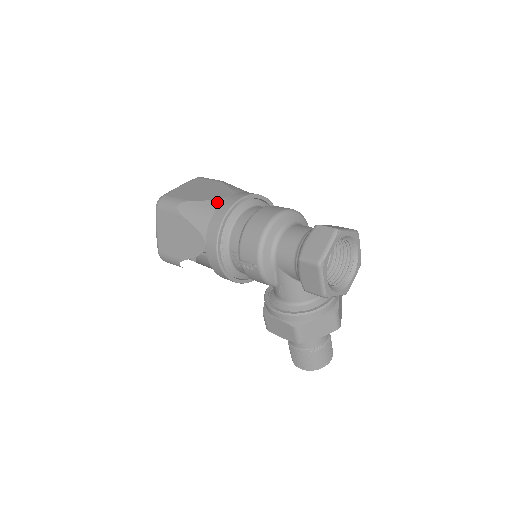
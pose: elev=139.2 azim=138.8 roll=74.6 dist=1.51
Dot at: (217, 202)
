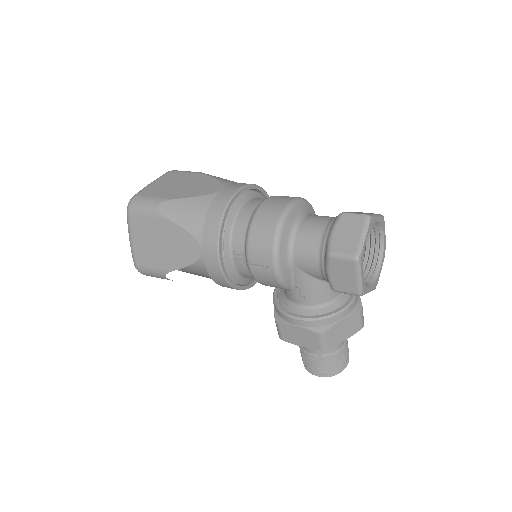
Dot at: (209, 197)
